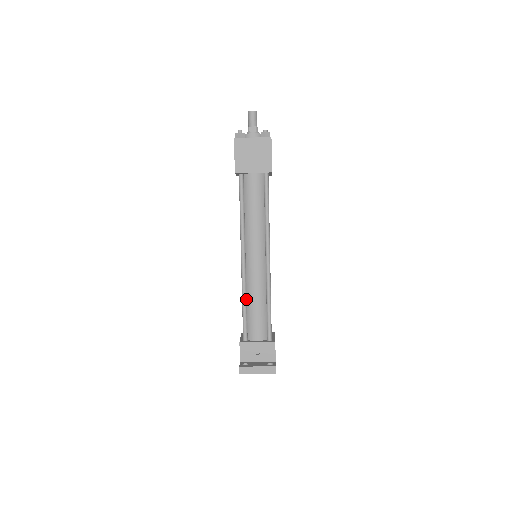
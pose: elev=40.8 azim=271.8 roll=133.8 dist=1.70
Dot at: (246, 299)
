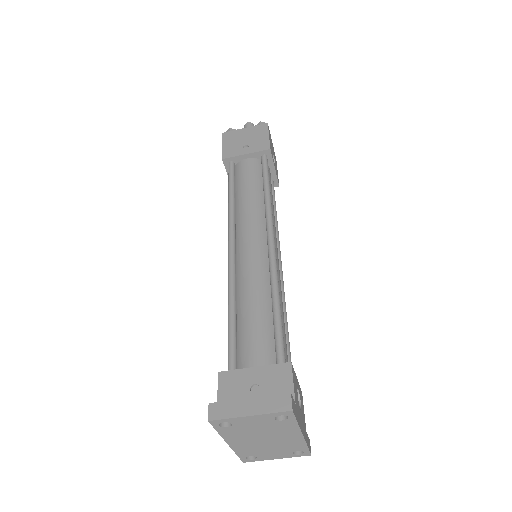
Dot at: (235, 302)
